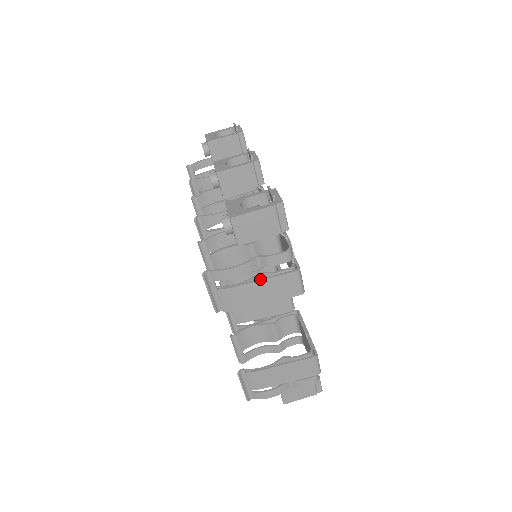
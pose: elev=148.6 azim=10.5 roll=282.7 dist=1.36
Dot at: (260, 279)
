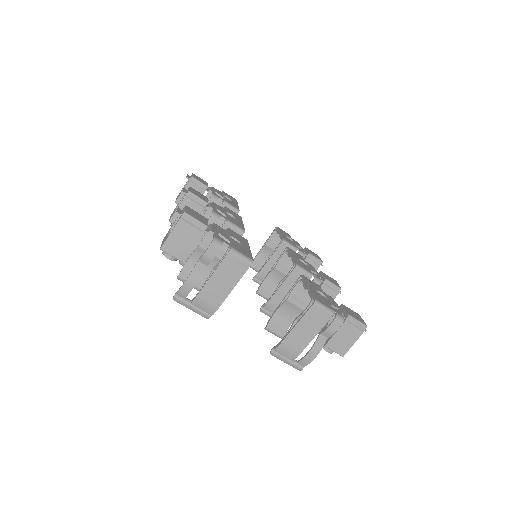
Dot at: (211, 275)
